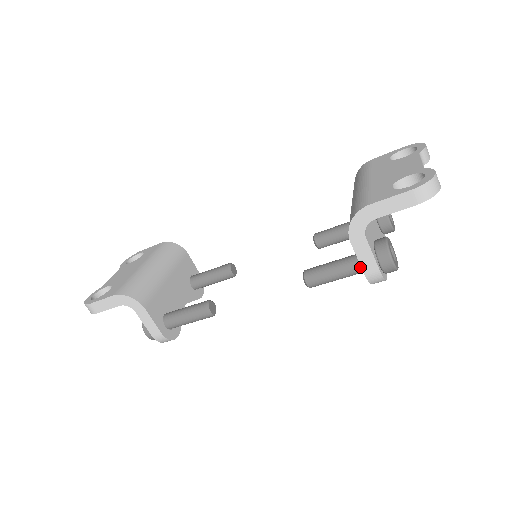
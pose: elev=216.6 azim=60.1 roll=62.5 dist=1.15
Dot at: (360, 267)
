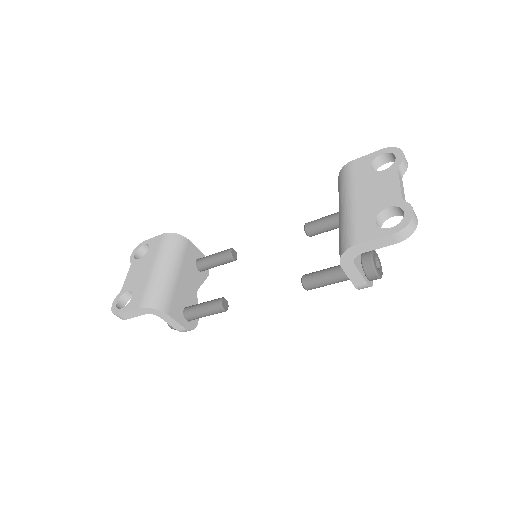
Dot at: occluded
